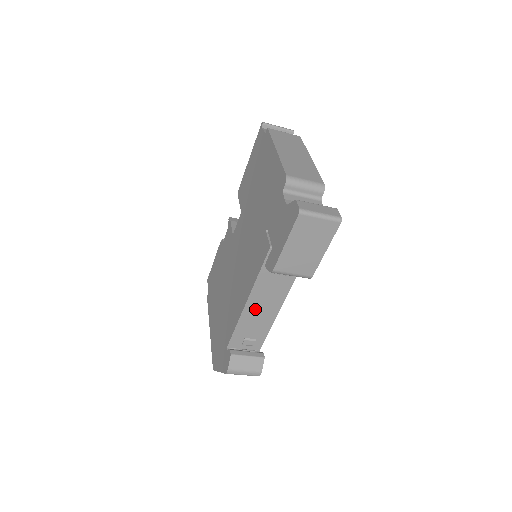
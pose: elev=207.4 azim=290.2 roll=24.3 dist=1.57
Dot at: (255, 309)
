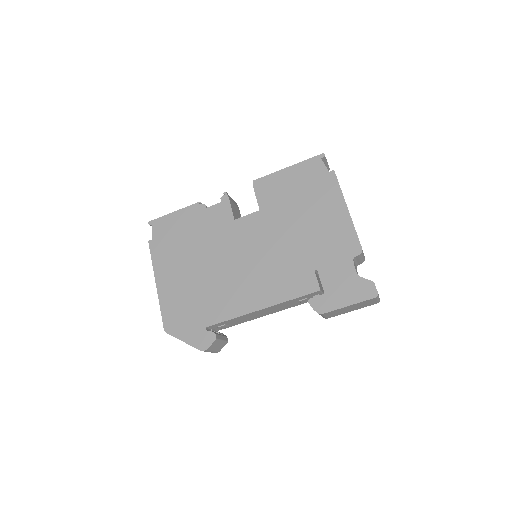
Dot at: (258, 313)
